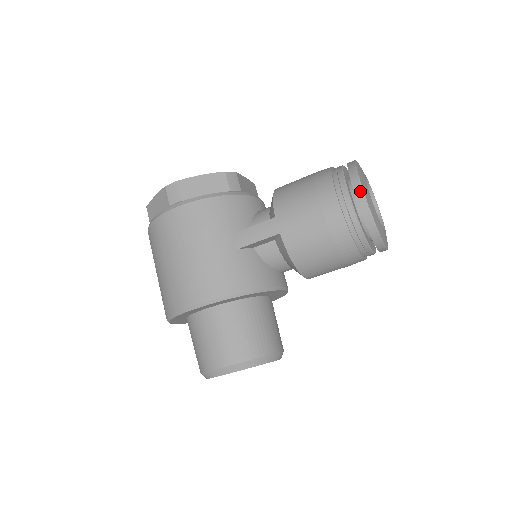
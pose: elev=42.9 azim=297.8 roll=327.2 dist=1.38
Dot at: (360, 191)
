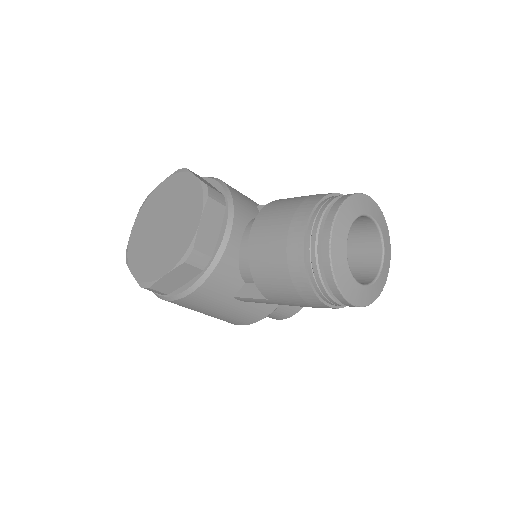
Dot at: (348, 304)
